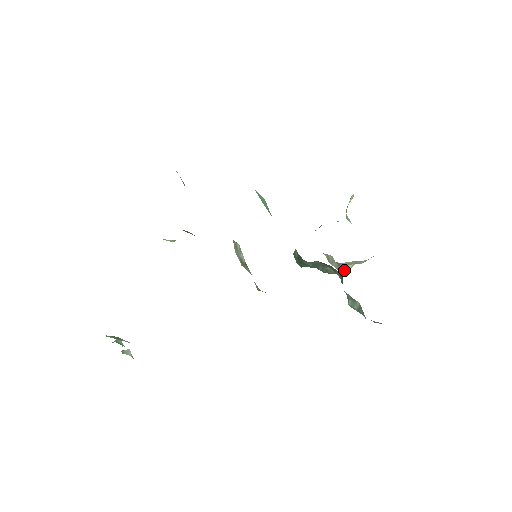
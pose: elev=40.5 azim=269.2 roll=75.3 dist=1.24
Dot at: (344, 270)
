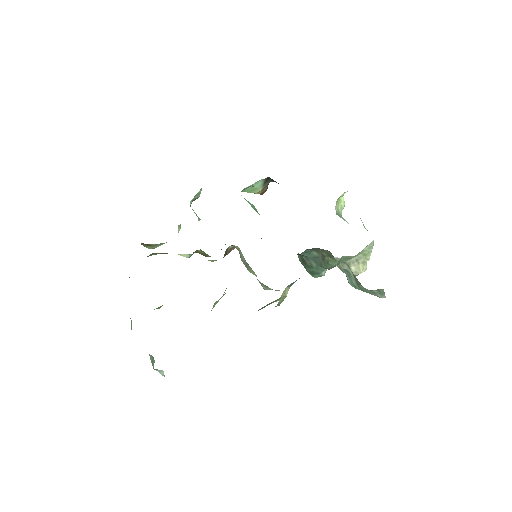
Dot at: (357, 273)
